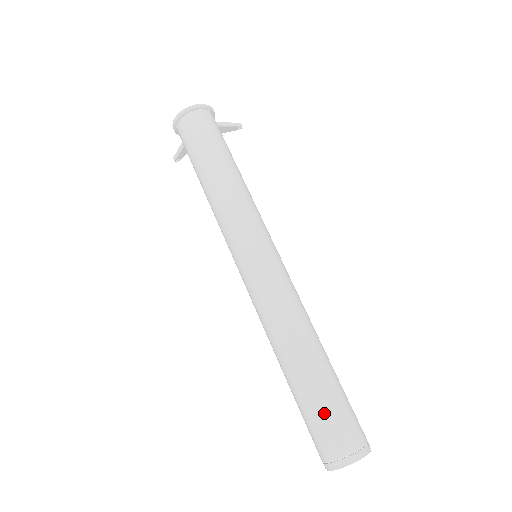
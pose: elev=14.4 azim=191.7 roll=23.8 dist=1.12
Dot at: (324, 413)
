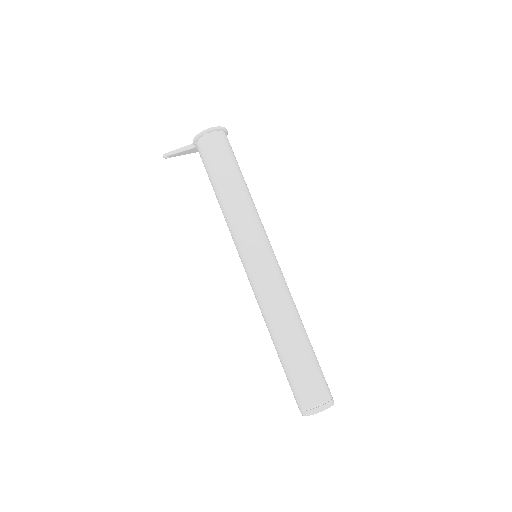
Dot at: (317, 371)
